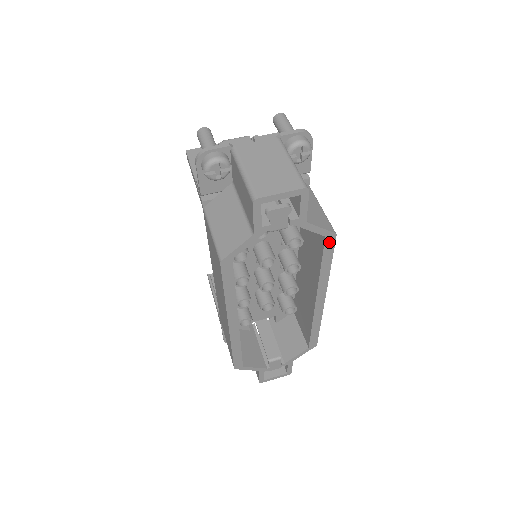
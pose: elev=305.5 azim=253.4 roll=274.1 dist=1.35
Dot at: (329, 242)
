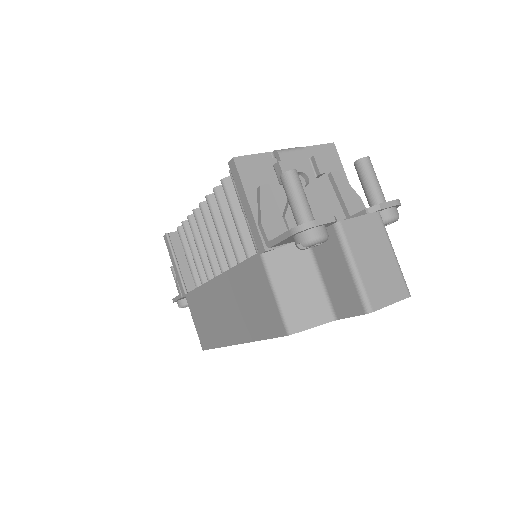
Dot at: occluded
